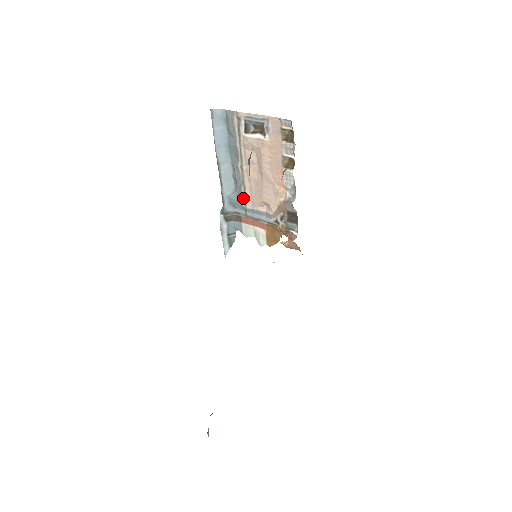
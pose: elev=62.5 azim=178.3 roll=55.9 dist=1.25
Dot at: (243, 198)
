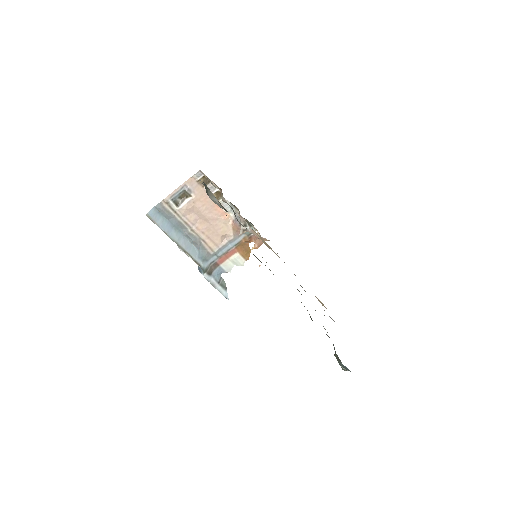
Dot at: (208, 249)
